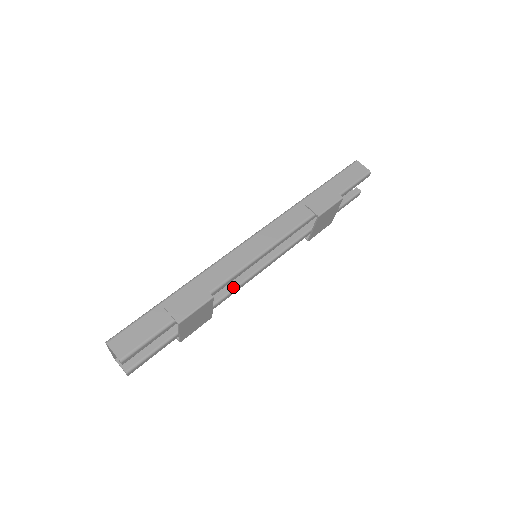
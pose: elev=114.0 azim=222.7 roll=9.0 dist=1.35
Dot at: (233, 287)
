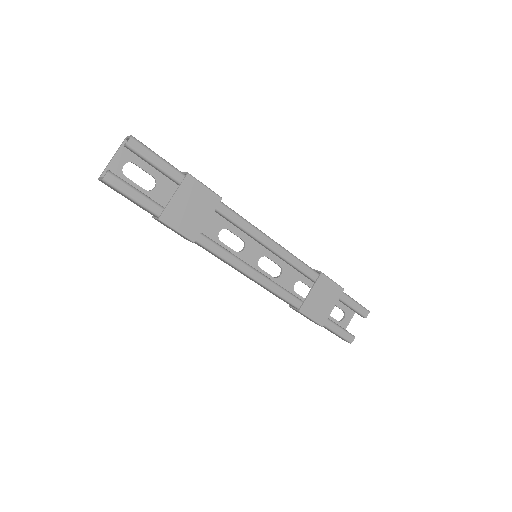
Dot at: (226, 249)
